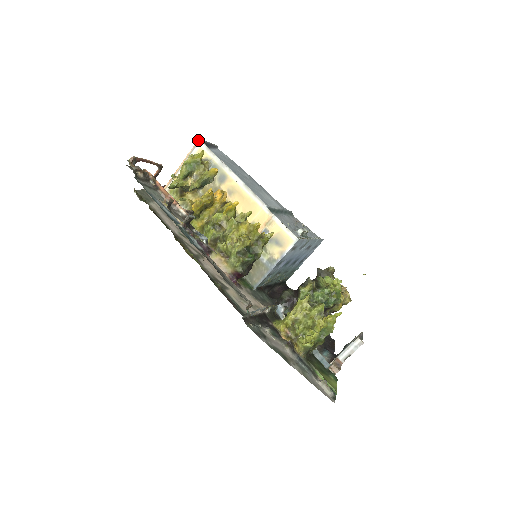
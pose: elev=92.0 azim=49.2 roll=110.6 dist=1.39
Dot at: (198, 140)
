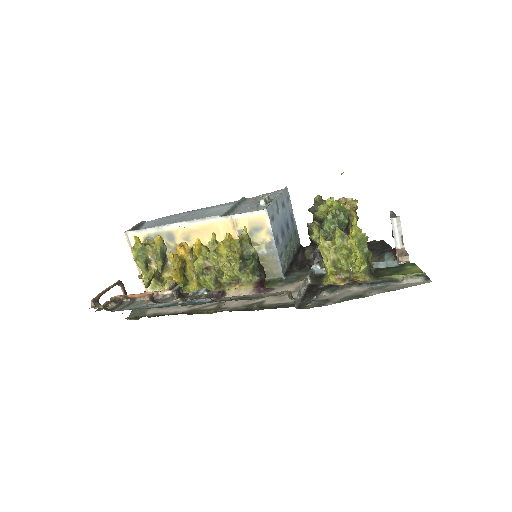
Dot at: (125, 234)
